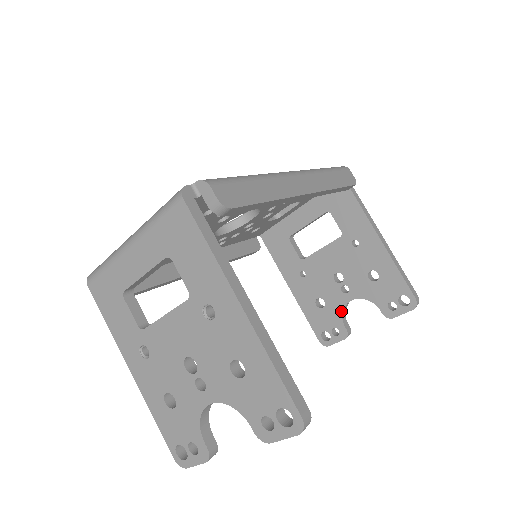
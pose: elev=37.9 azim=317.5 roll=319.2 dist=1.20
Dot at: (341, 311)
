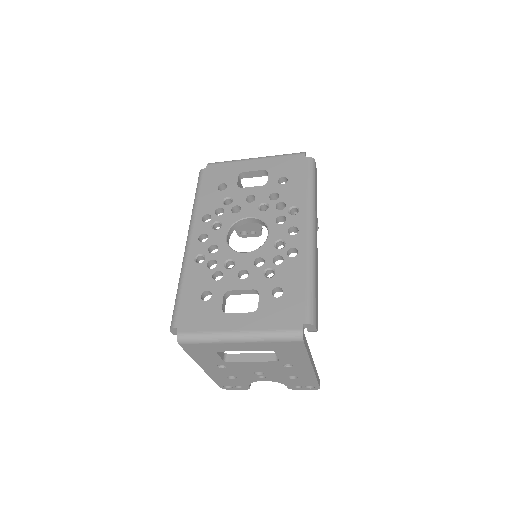
Dot at: occluded
